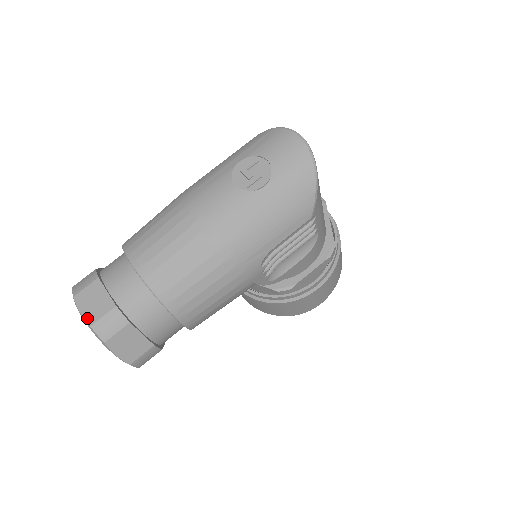
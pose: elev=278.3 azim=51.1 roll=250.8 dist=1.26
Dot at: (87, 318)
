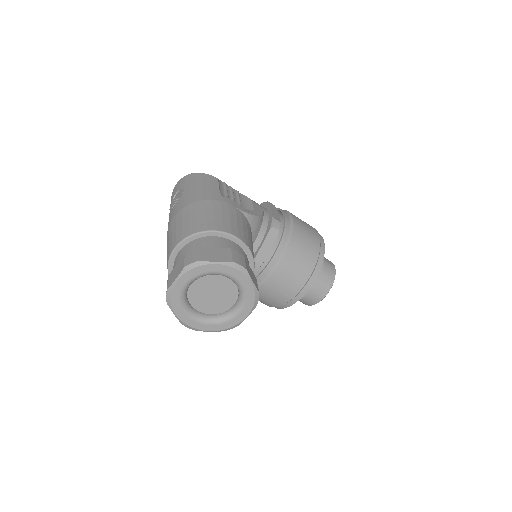
Dot at: (180, 272)
